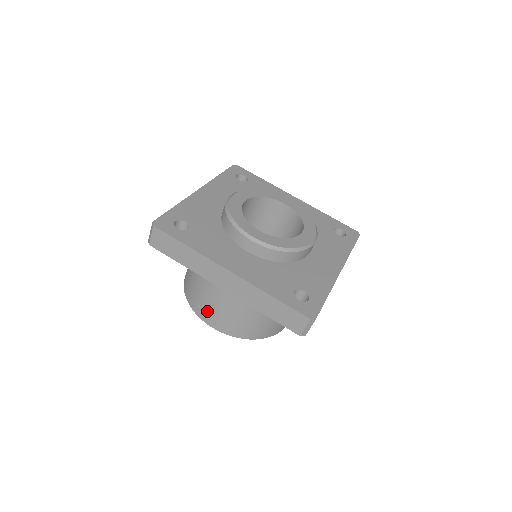
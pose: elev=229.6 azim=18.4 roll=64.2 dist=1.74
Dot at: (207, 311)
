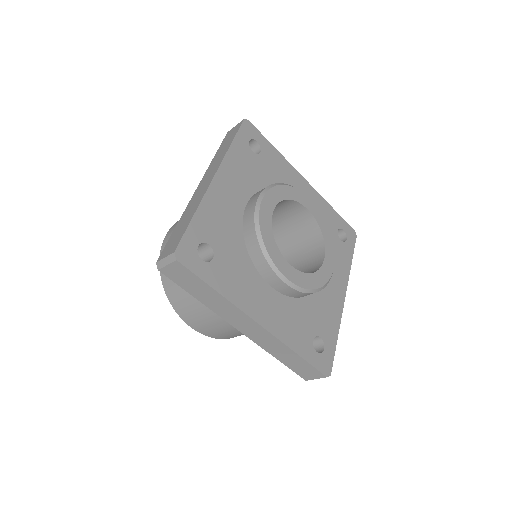
Dot at: (194, 317)
